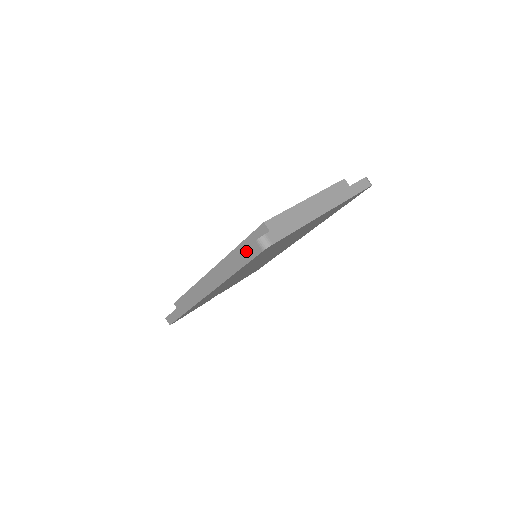
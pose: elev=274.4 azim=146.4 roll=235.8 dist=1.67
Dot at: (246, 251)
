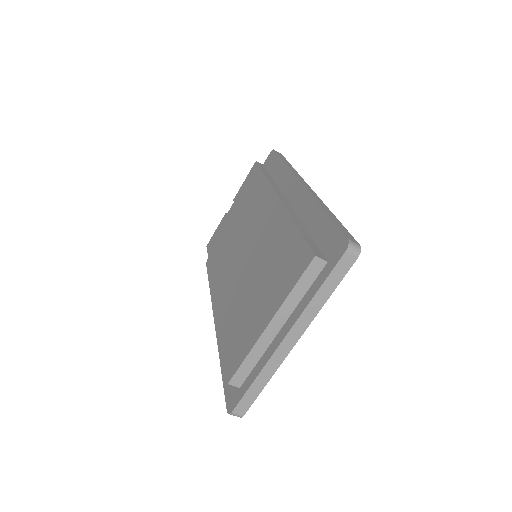
Dot at: (226, 394)
